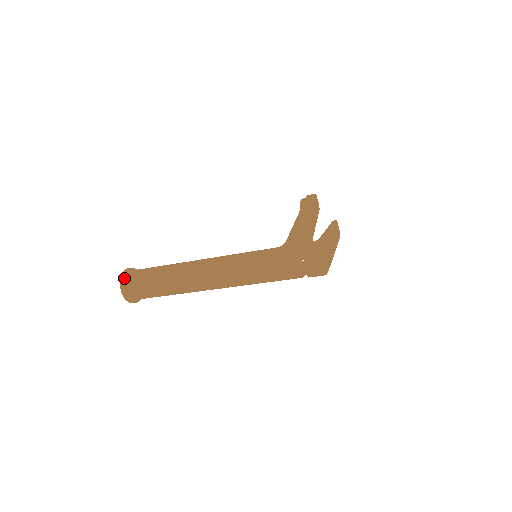
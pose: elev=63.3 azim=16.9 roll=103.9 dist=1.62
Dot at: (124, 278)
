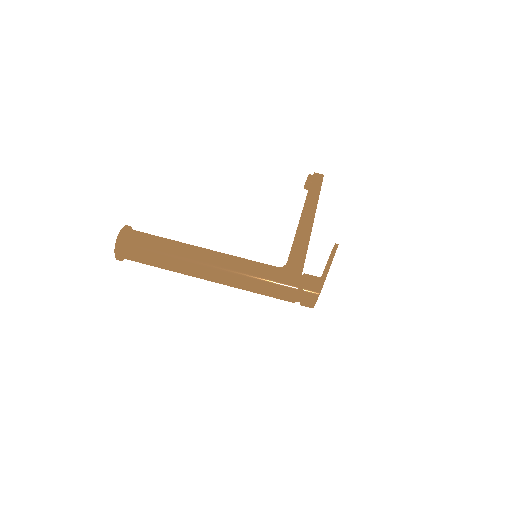
Dot at: (119, 244)
